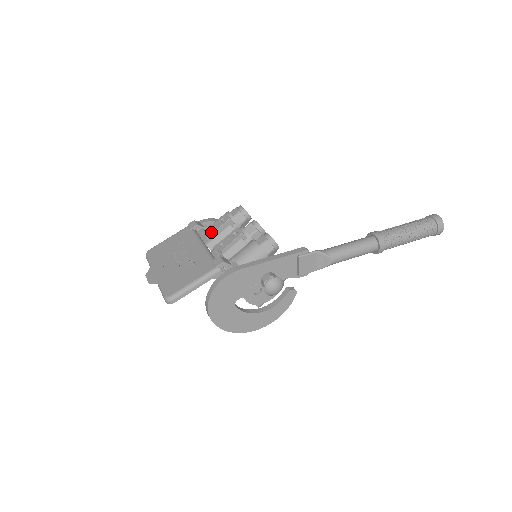
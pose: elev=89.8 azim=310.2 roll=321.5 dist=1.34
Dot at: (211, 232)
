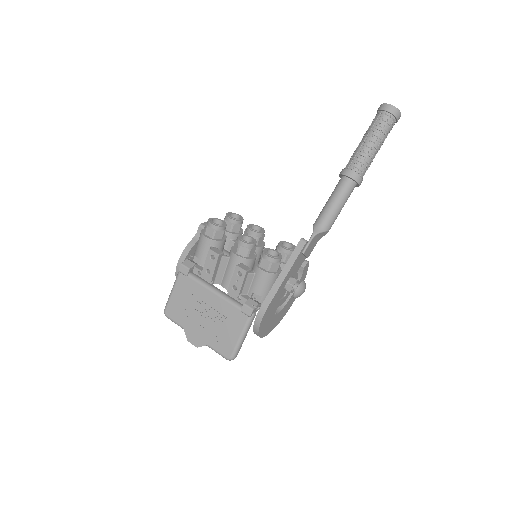
Dot at: (211, 274)
